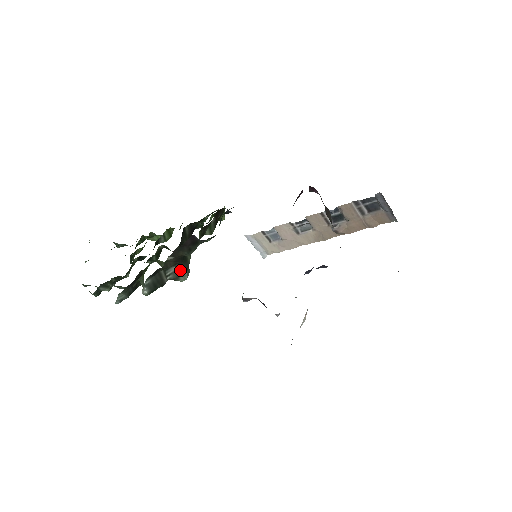
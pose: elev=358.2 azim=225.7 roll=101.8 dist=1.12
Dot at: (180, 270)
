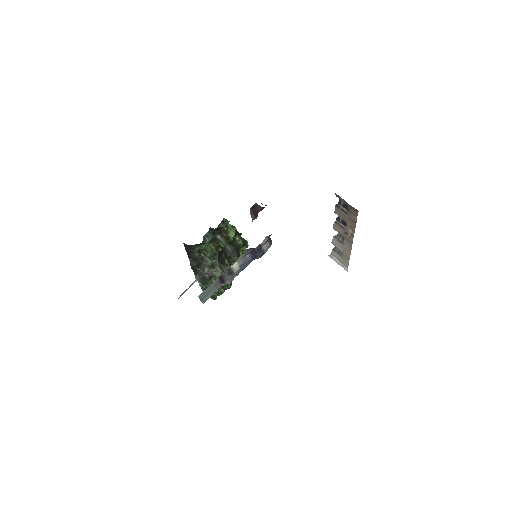
Dot at: (211, 269)
